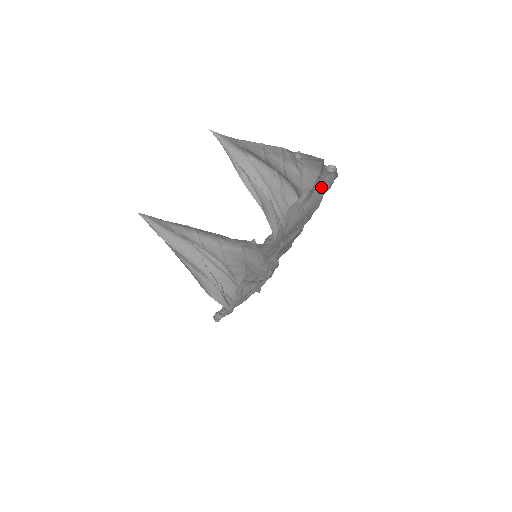
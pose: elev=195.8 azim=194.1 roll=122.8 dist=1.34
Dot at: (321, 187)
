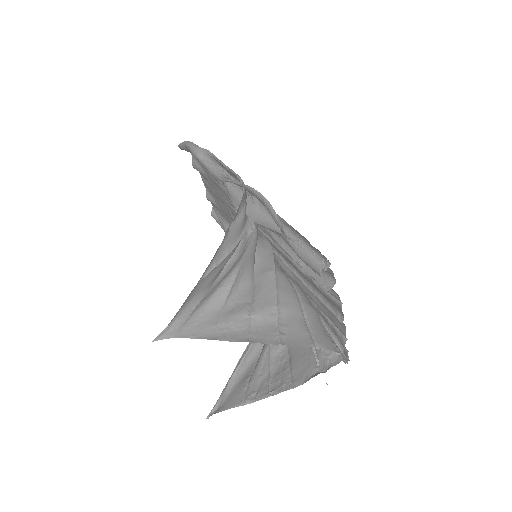
Dot at: occluded
